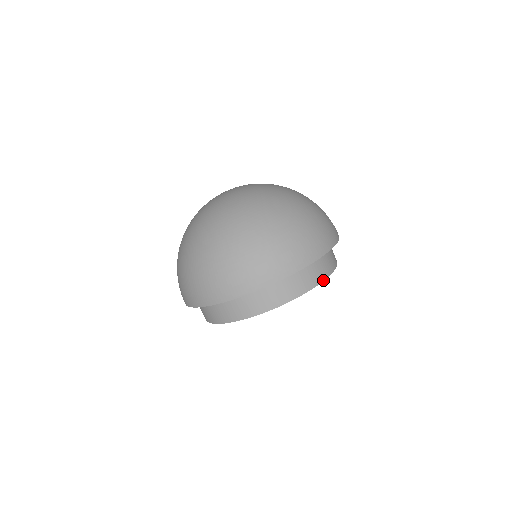
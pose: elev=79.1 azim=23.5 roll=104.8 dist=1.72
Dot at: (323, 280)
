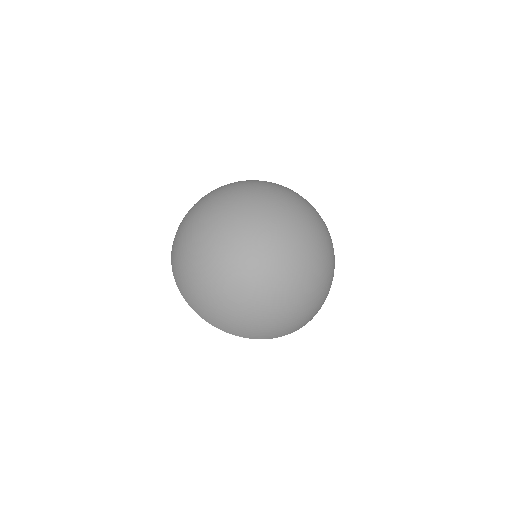
Dot at: occluded
